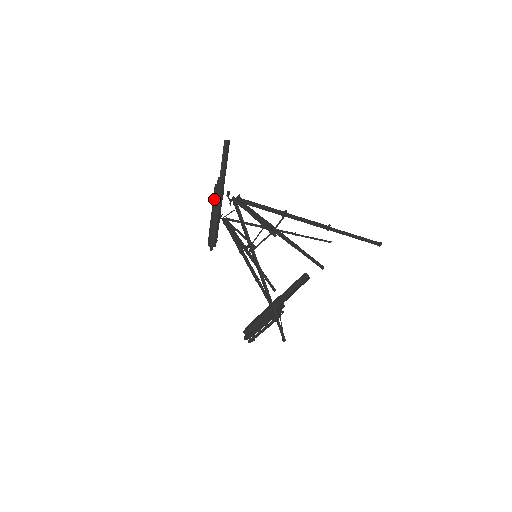
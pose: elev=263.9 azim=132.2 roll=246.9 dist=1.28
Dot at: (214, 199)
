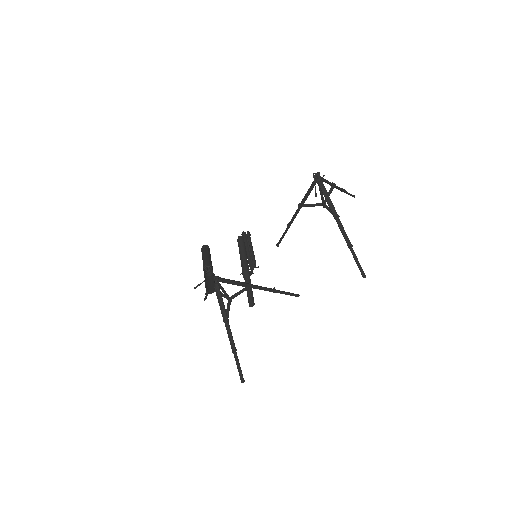
Dot at: (203, 264)
